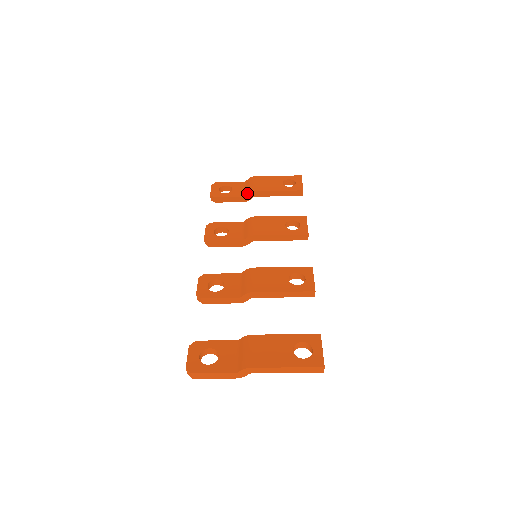
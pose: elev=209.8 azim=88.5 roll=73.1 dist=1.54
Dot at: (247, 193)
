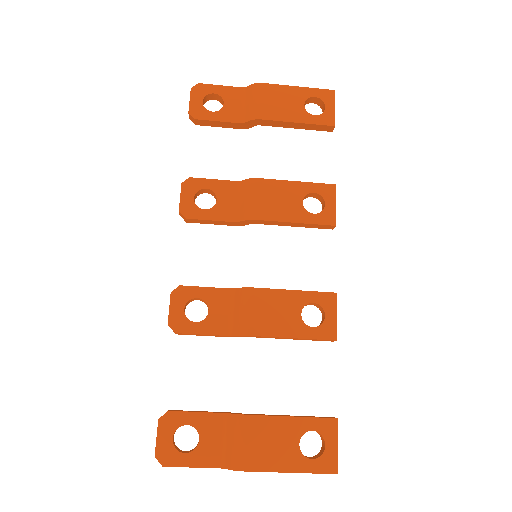
Dot at: (247, 119)
